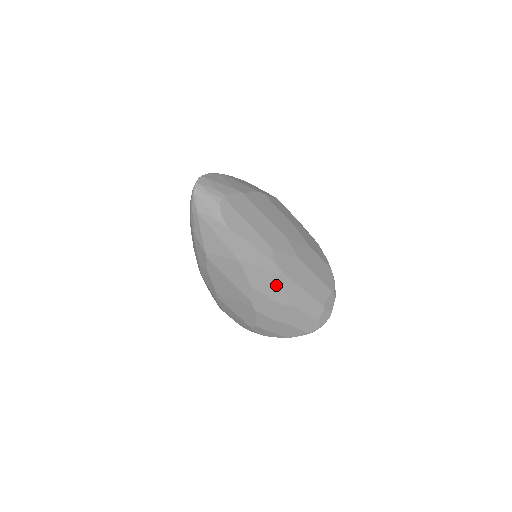
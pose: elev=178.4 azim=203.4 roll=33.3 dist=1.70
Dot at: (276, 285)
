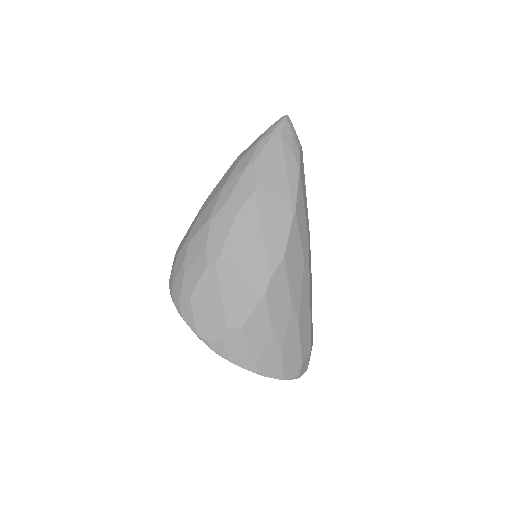
Dot at: (300, 275)
